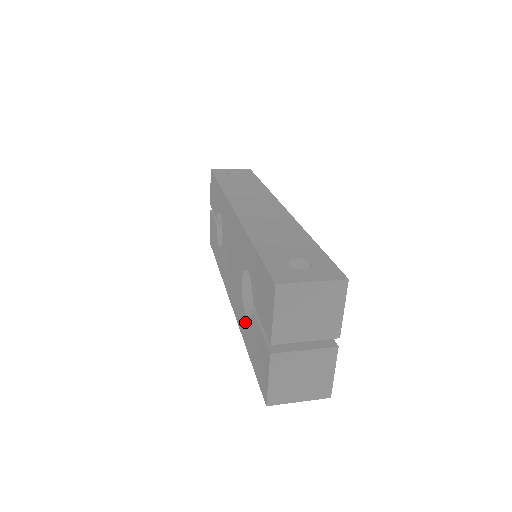
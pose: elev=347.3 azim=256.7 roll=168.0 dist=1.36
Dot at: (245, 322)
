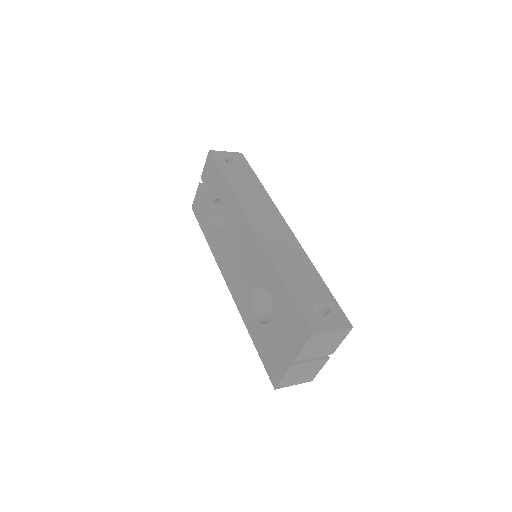
Dot at: (253, 319)
